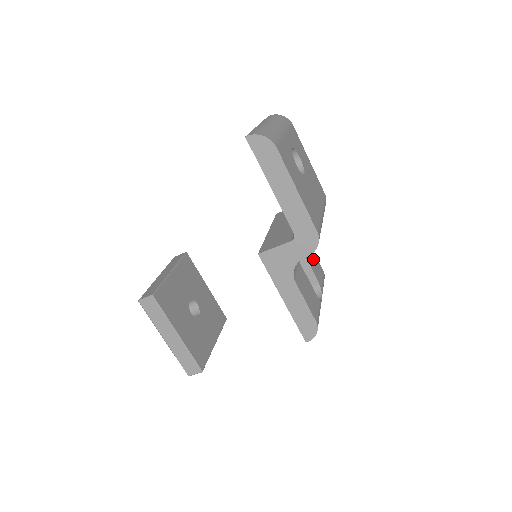
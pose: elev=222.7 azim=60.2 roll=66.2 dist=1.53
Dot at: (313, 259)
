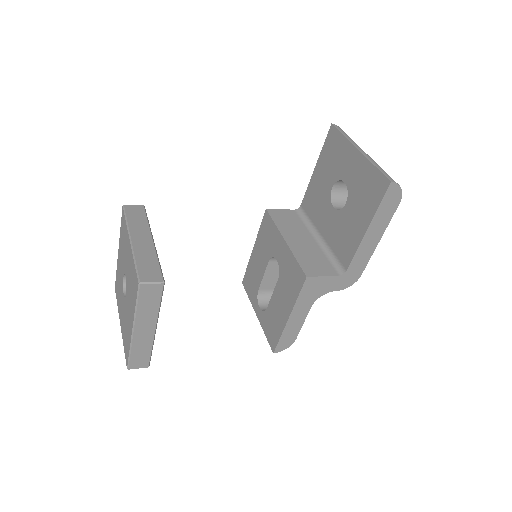
Dot at: occluded
